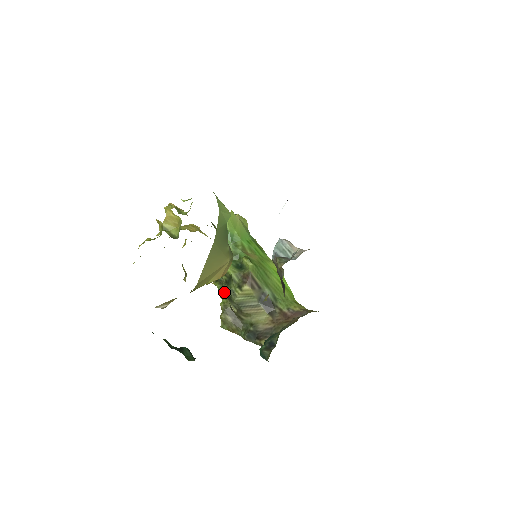
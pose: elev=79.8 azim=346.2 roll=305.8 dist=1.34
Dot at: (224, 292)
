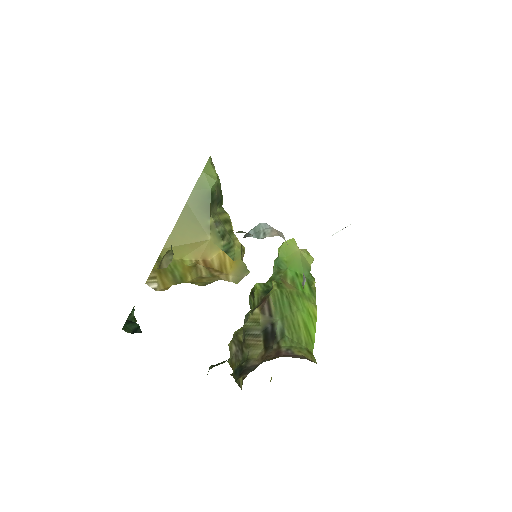
Dot at: occluded
